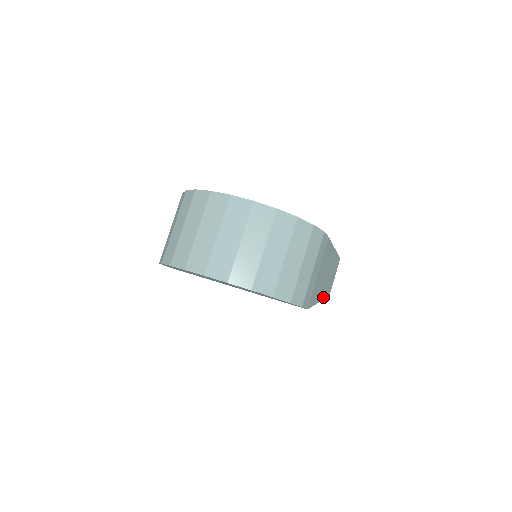
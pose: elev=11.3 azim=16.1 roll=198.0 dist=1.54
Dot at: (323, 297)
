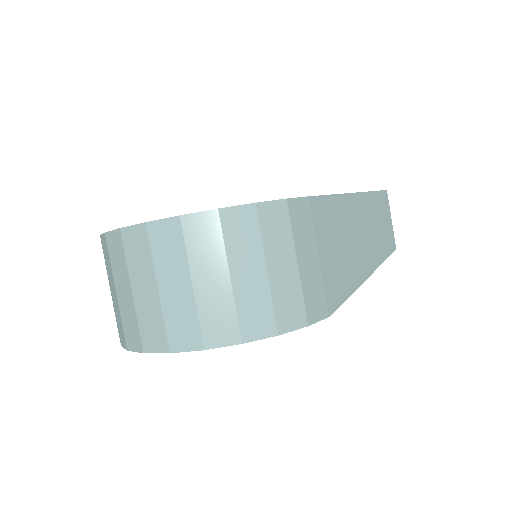
Dot at: (375, 265)
